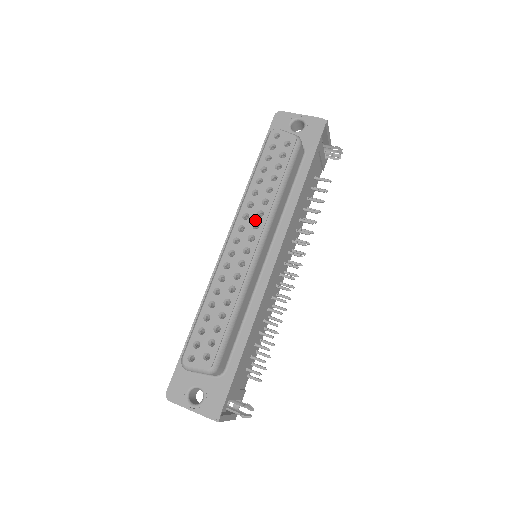
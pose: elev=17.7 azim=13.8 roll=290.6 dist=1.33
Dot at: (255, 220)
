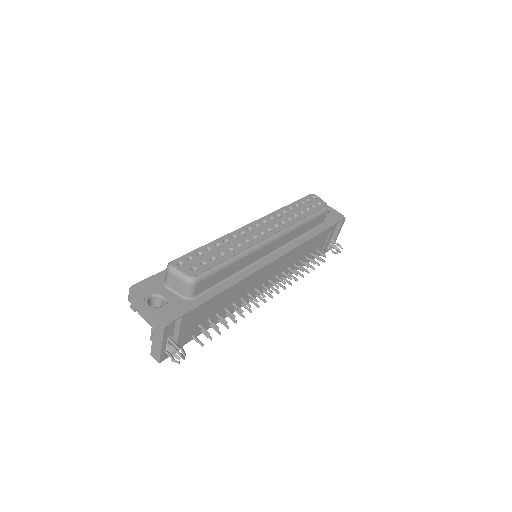
Dot at: (277, 223)
